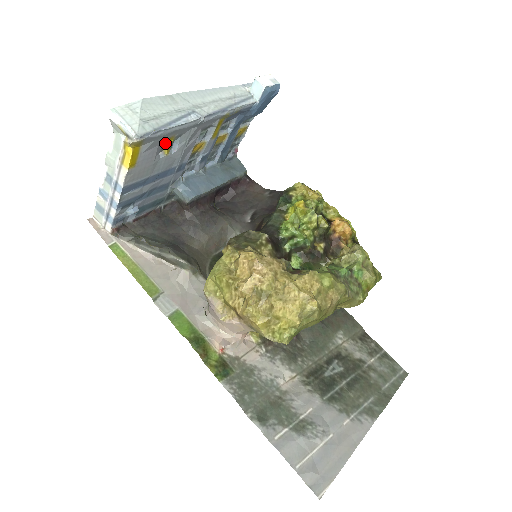
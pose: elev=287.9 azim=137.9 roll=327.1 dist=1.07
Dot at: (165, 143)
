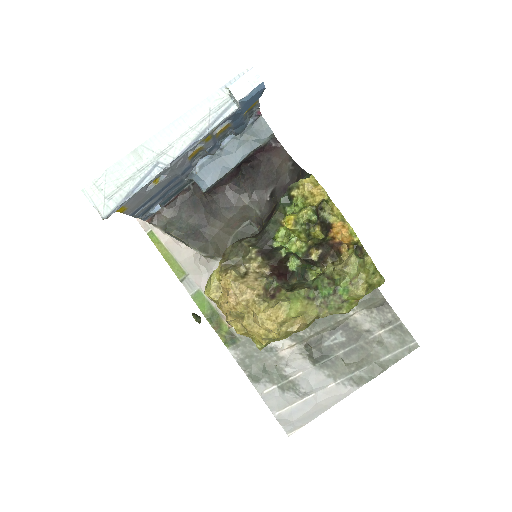
Dot at: occluded
